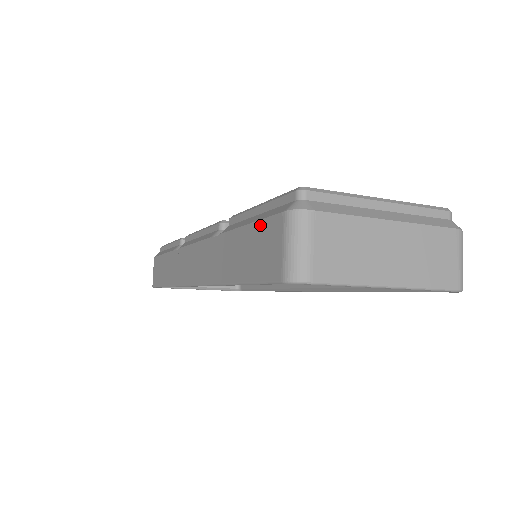
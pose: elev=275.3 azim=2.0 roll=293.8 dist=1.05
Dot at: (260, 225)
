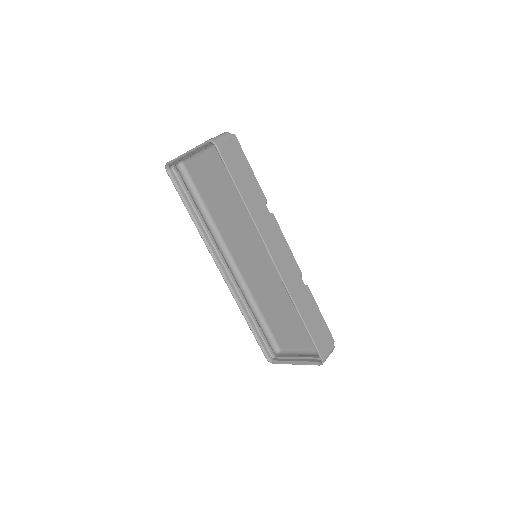
Dot at: occluded
